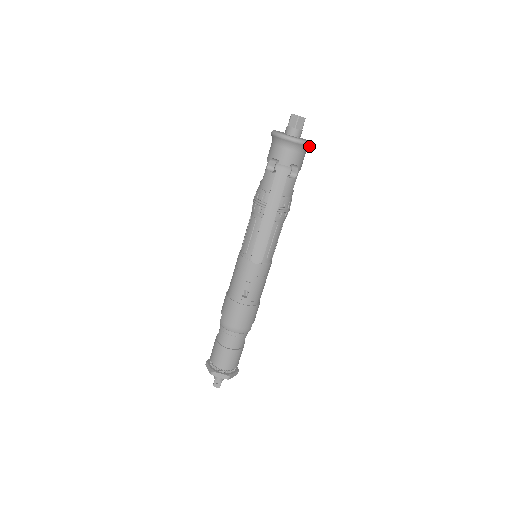
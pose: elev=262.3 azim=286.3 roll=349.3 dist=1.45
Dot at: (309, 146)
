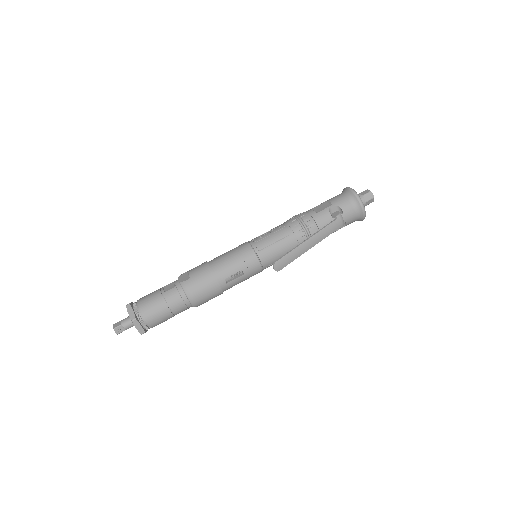
Dot at: (361, 220)
